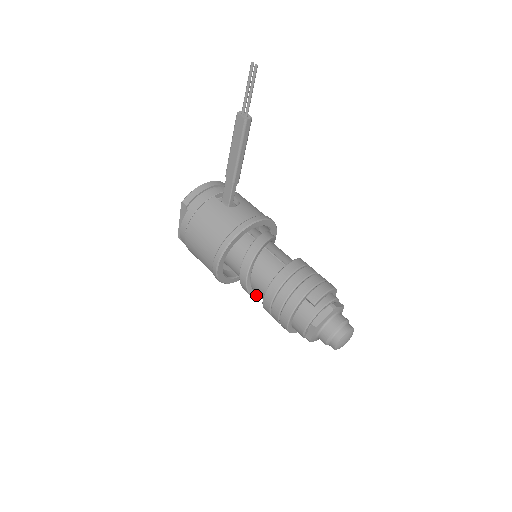
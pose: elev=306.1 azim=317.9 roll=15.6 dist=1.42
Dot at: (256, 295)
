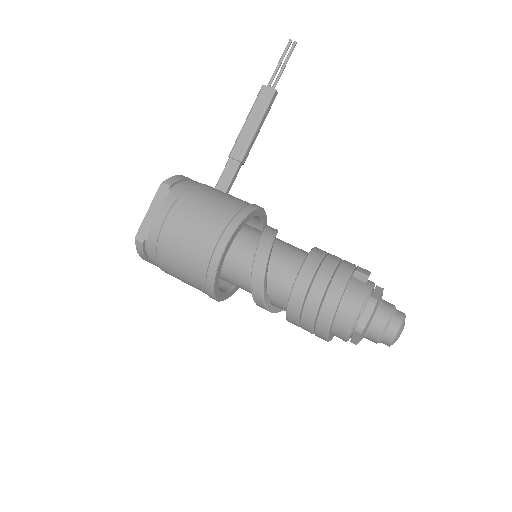
Dot at: (266, 296)
